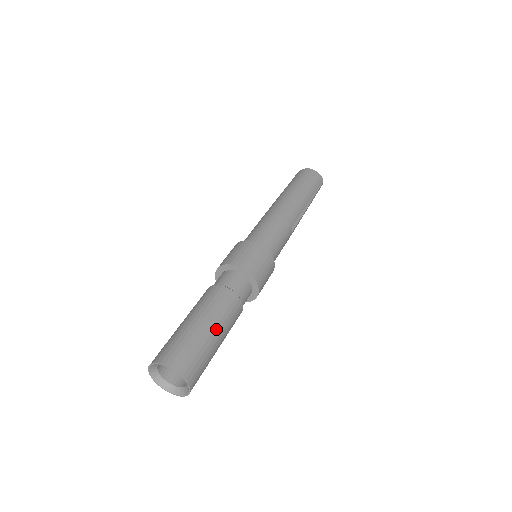
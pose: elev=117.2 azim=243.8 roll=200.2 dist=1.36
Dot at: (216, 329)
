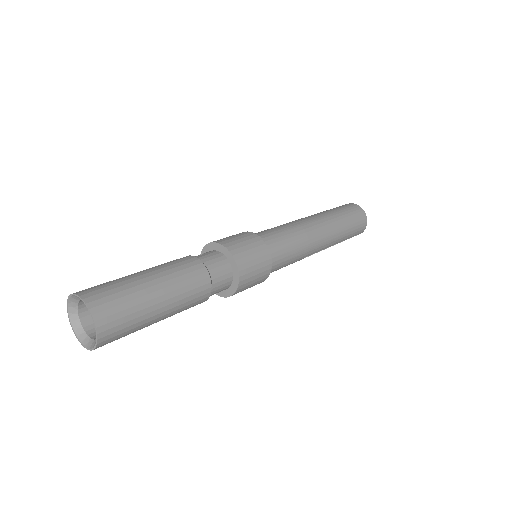
Dot at: (166, 312)
